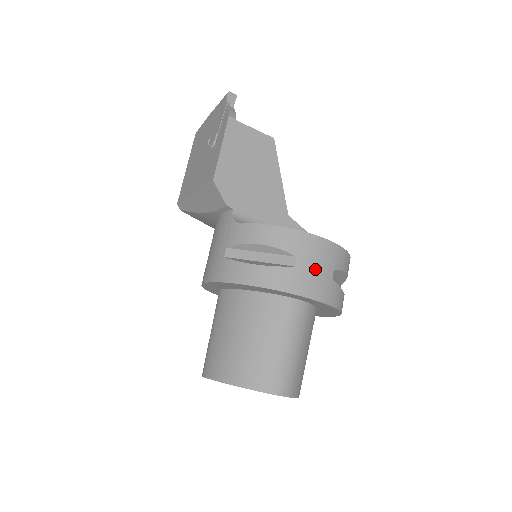
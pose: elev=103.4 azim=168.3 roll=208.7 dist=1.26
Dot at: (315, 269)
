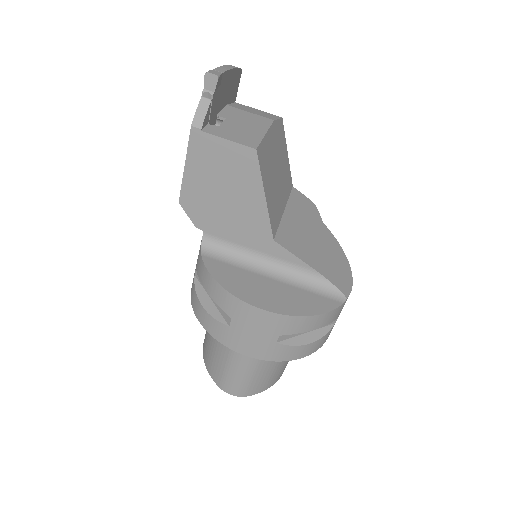
Dot at: (251, 334)
